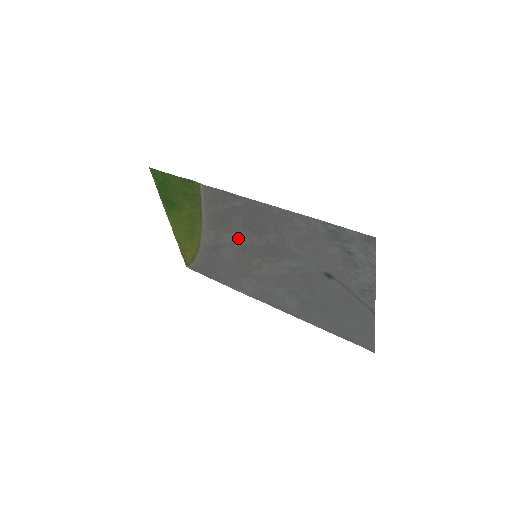
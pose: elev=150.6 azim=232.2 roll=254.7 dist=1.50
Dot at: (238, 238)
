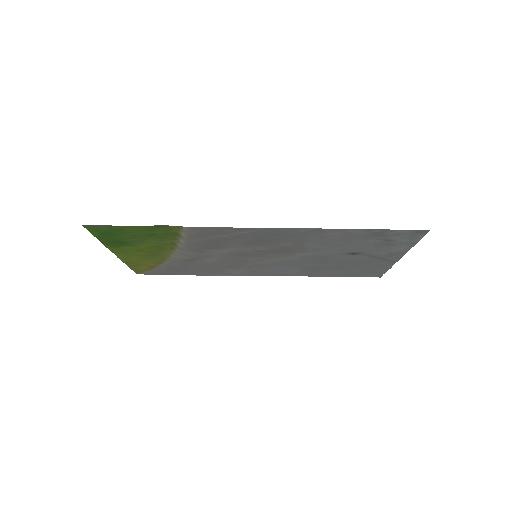
Dot at: (234, 251)
